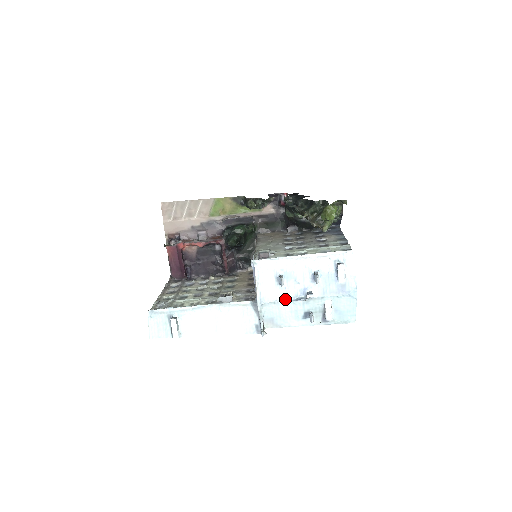
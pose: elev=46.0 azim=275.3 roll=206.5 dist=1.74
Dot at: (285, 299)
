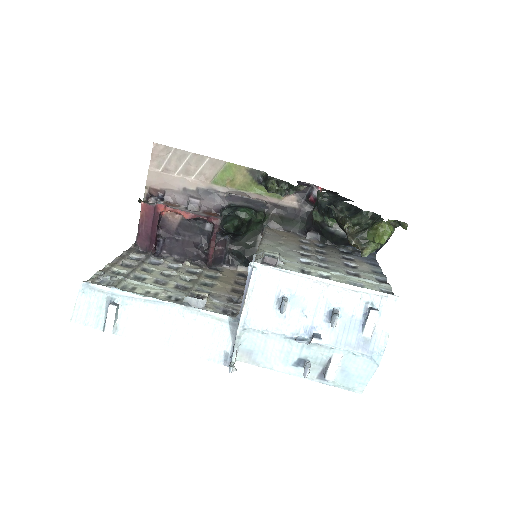
Dot at: (280, 332)
